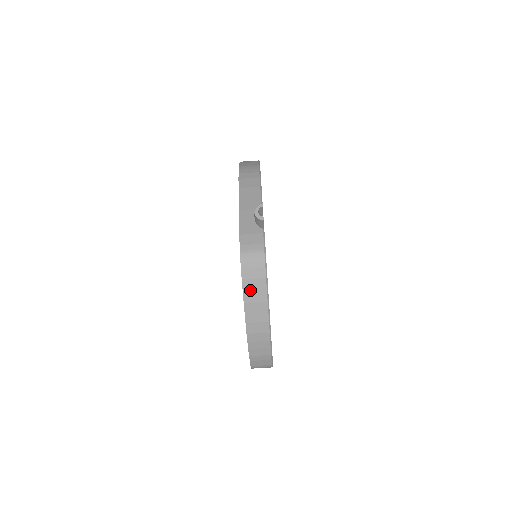
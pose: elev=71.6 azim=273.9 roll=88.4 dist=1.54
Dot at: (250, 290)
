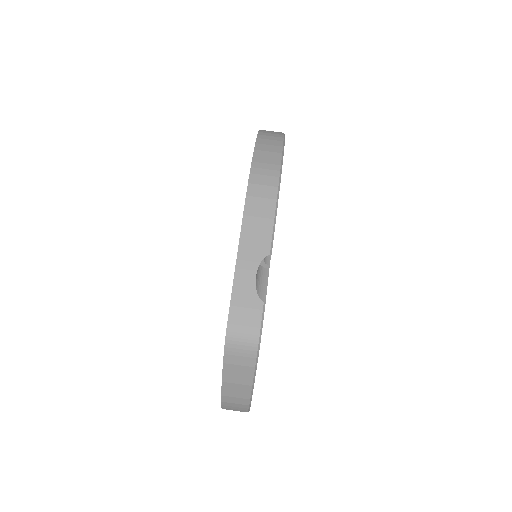
Dot at: (232, 373)
